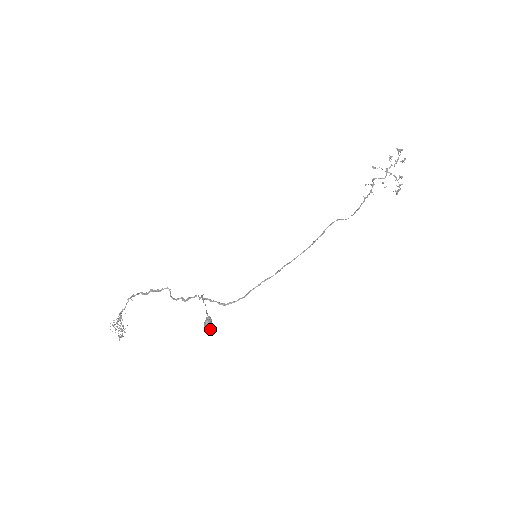
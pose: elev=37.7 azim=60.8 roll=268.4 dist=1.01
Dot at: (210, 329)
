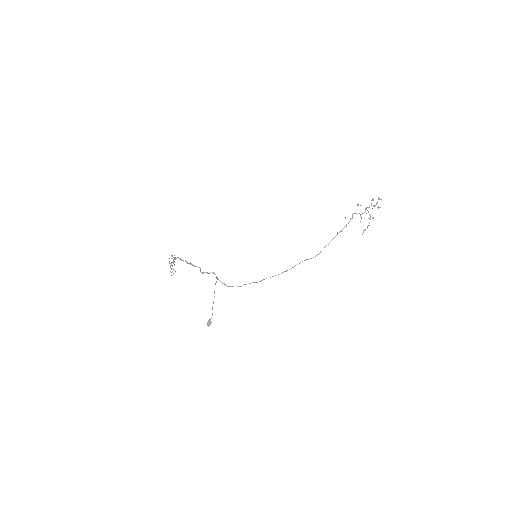
Dot at: occluded
